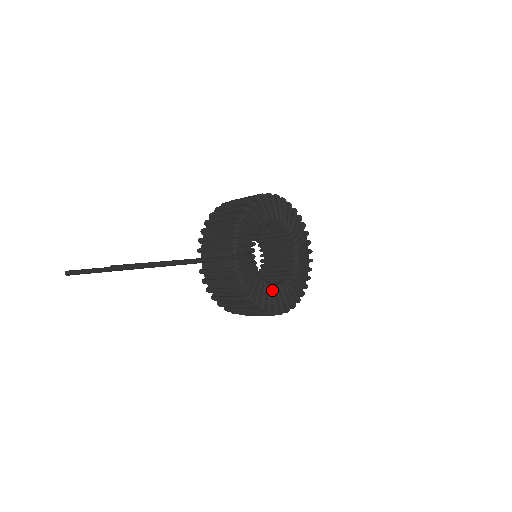
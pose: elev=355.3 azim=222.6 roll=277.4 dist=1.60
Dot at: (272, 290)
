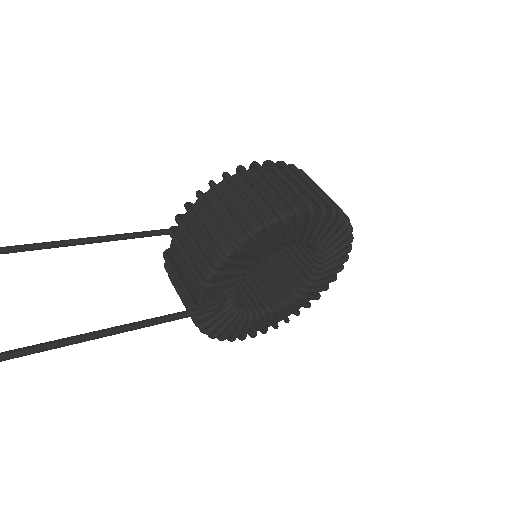
Dot at: (248, 320)
